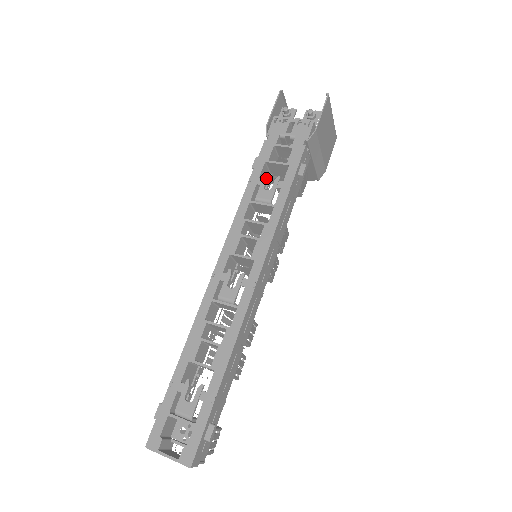
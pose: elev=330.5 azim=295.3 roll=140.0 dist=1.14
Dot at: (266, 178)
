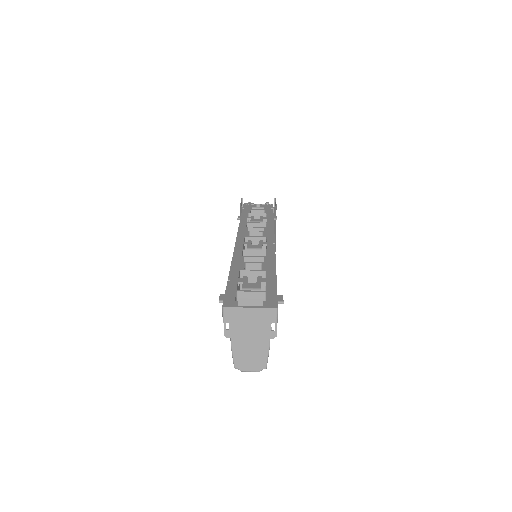
Dot at: (253, 216)
